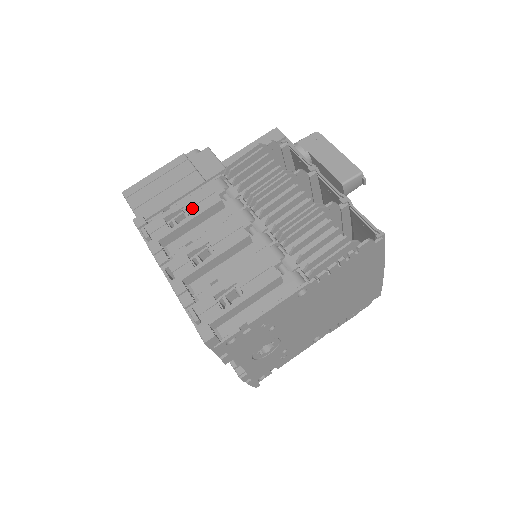
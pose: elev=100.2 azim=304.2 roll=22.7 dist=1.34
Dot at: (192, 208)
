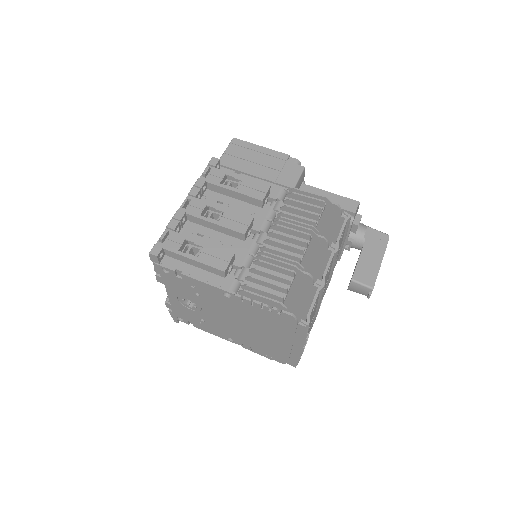
Dot at: (244, 187)
